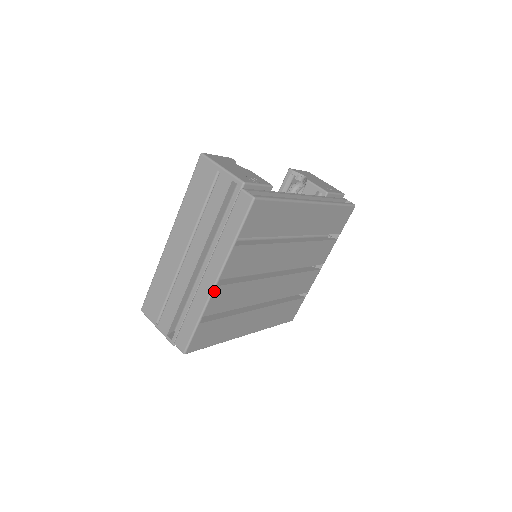
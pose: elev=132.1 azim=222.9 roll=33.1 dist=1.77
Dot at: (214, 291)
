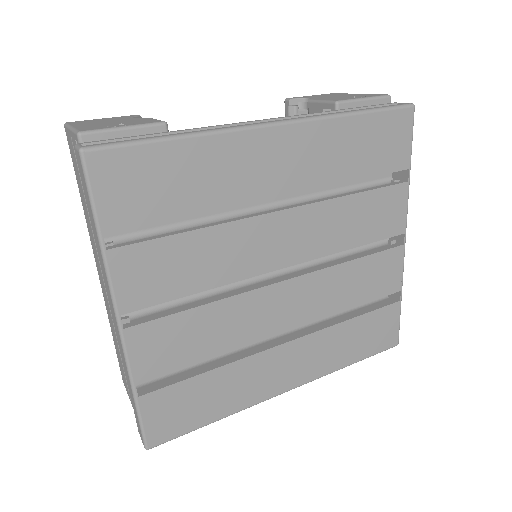
Dot at: (126, 338)
